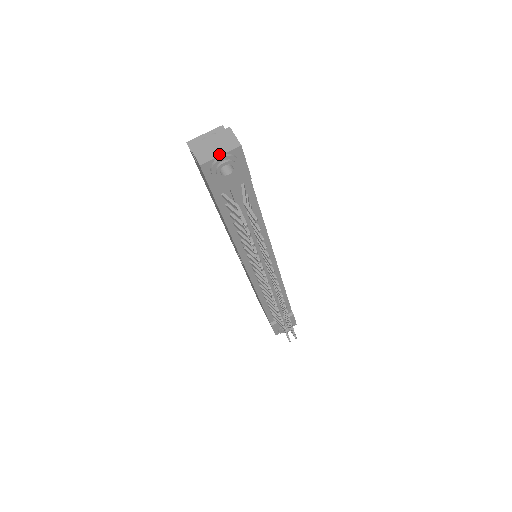
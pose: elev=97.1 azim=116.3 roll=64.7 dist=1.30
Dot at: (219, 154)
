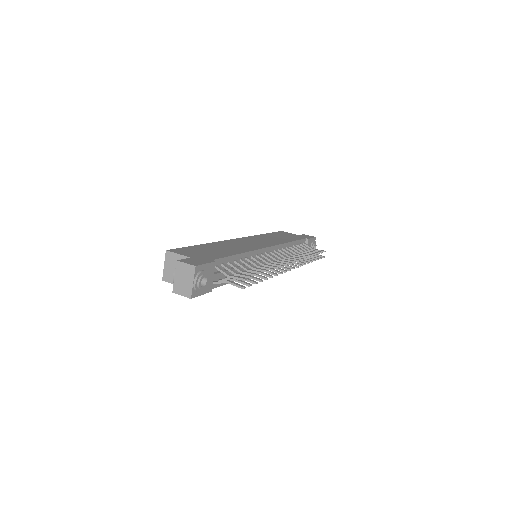
Dot at: (192, 283)
